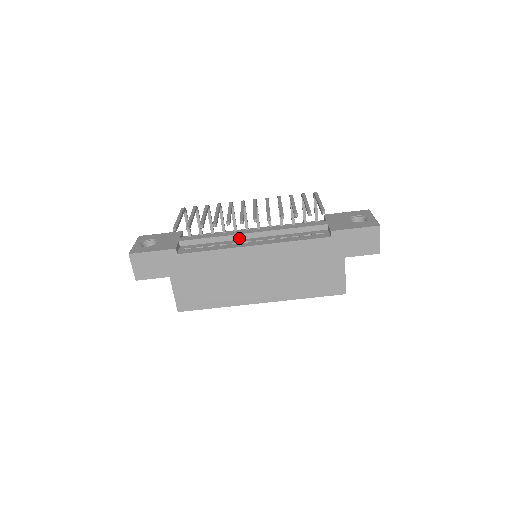
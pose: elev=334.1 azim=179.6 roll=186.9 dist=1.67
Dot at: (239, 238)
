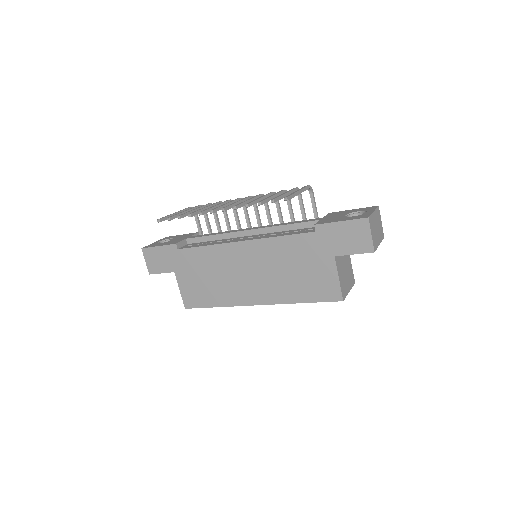
Dot at: (236, 236)
